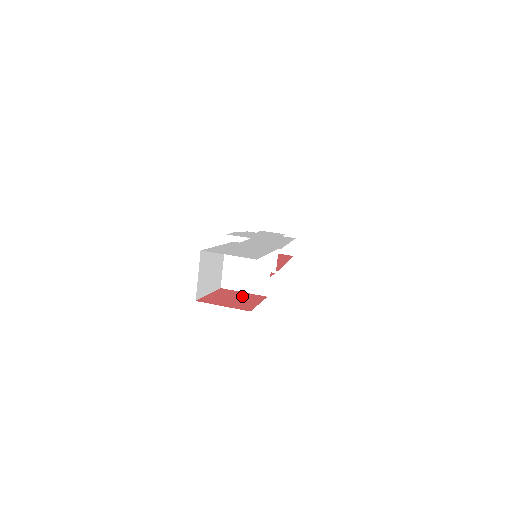
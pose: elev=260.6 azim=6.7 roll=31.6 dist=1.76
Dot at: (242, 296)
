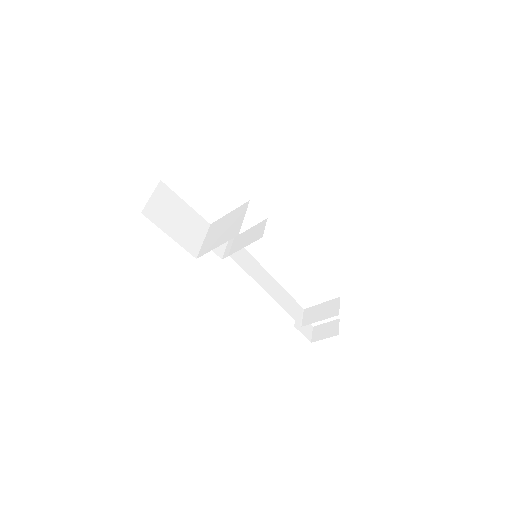
Dot at: occluded
